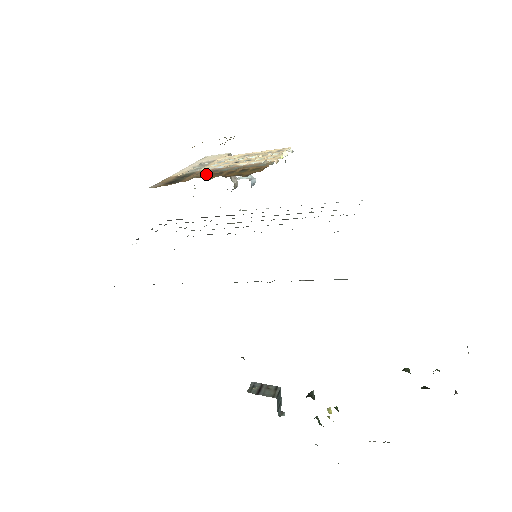
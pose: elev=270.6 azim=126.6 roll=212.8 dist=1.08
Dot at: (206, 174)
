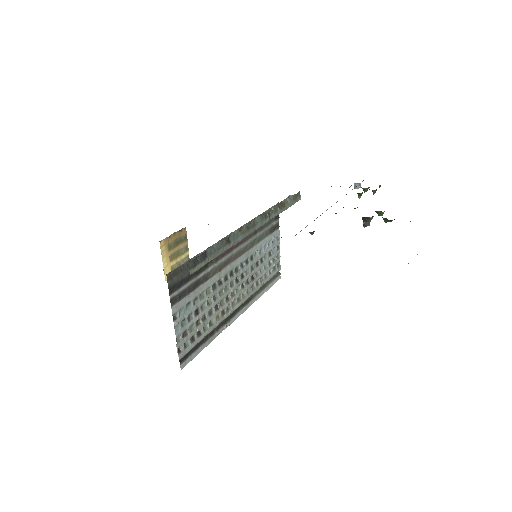
Dot at: occluded
